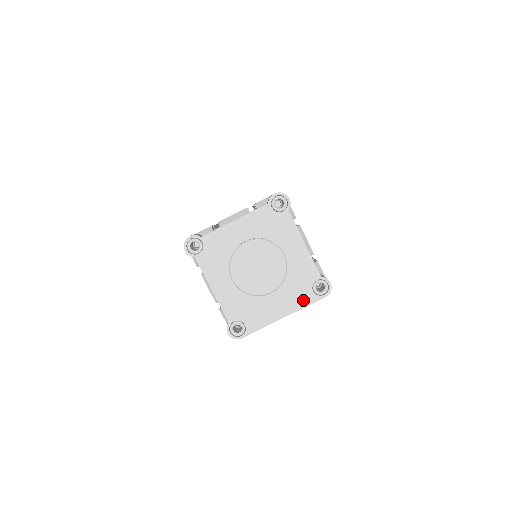
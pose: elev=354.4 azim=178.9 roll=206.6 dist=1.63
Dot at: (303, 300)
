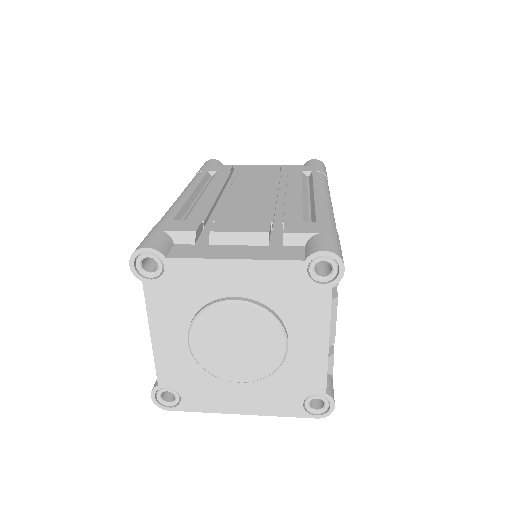
Dot at: (282, 408)
